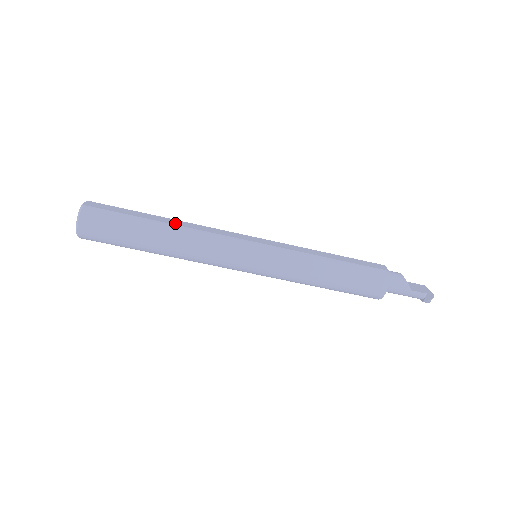
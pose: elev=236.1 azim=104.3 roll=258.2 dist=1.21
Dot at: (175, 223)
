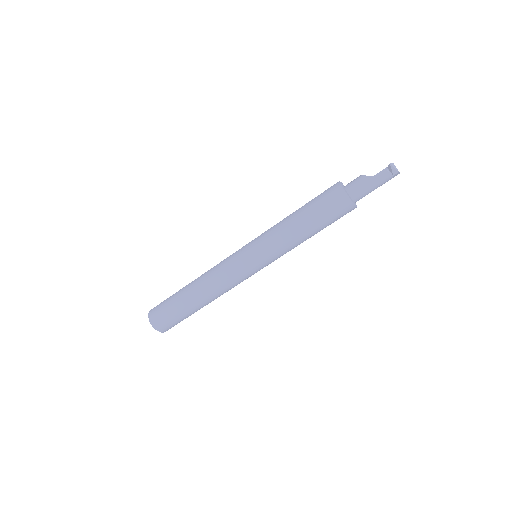
Dot at: occluded
